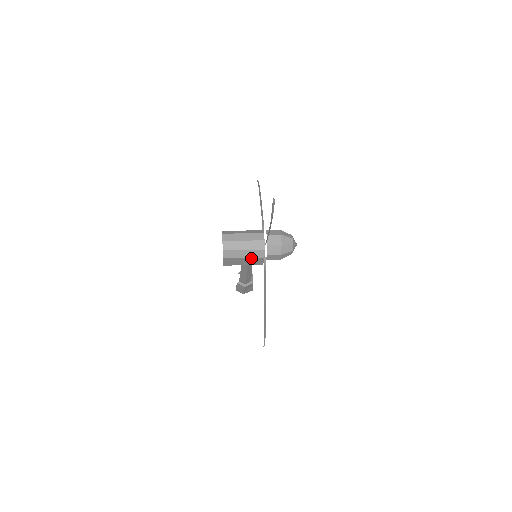
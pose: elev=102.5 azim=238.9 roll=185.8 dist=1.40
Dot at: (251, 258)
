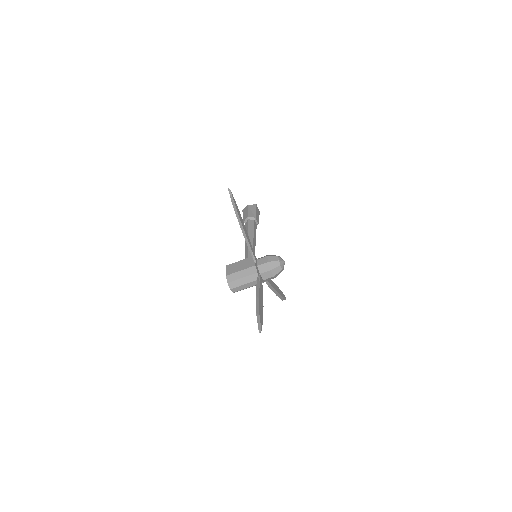
Dot at: (255, 285)
